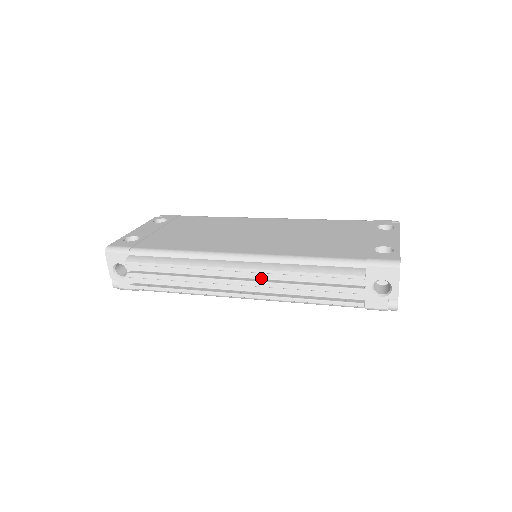
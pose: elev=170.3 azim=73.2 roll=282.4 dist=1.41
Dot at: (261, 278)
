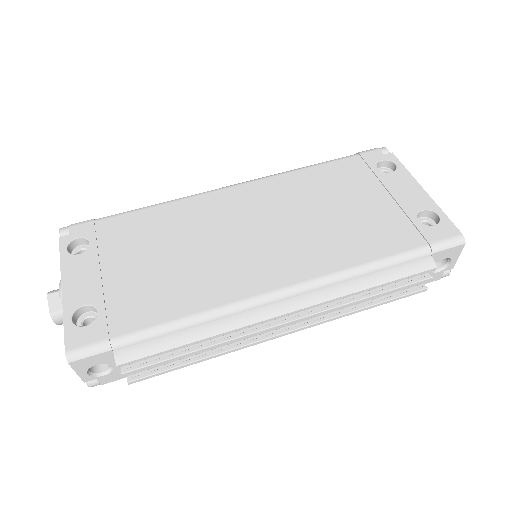
Dot at: occluded
